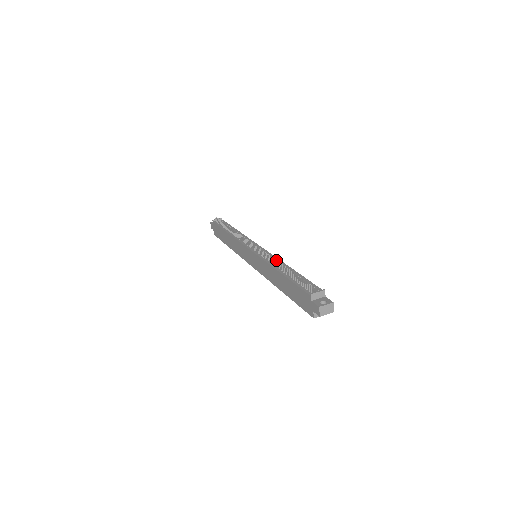
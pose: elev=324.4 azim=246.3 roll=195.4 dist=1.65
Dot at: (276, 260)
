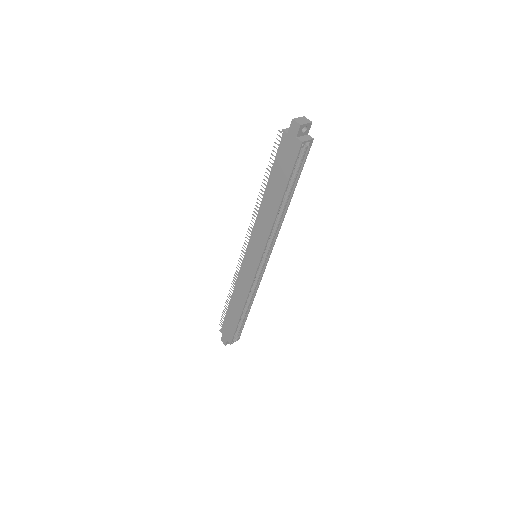
Dot at: occluded
